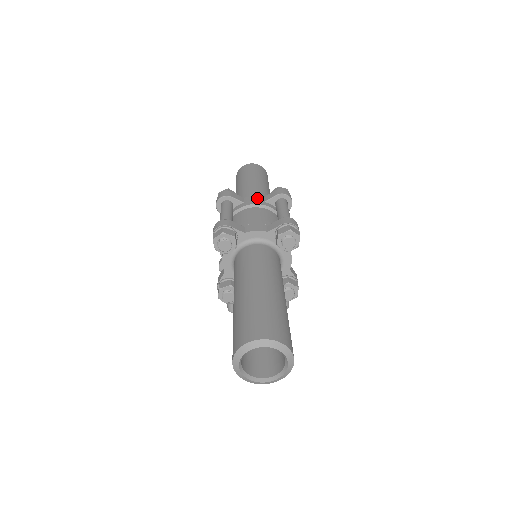
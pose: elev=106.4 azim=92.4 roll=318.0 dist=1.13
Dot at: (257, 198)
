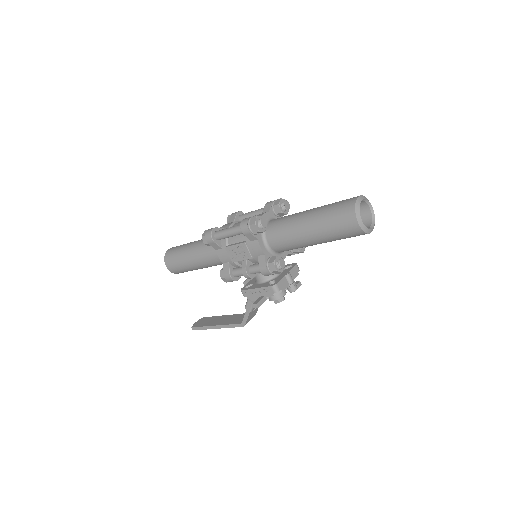
Dot at: (227, 224)
